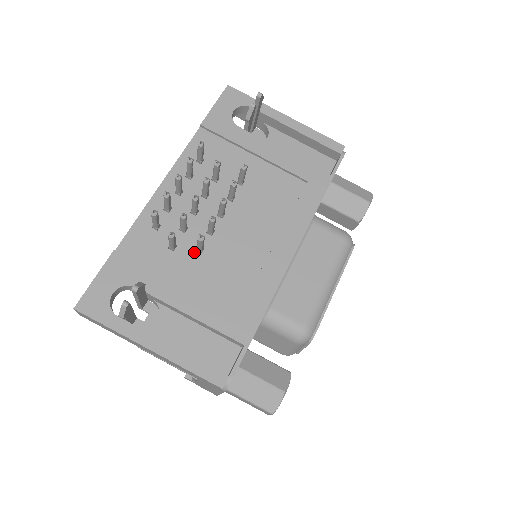
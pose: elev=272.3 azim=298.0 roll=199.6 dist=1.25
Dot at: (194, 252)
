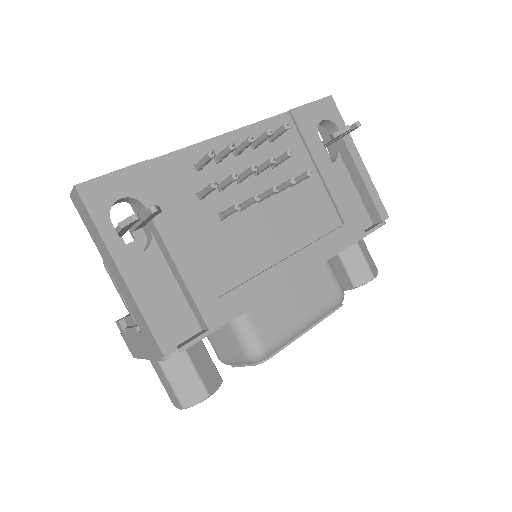
Dot at: (216, 214)
